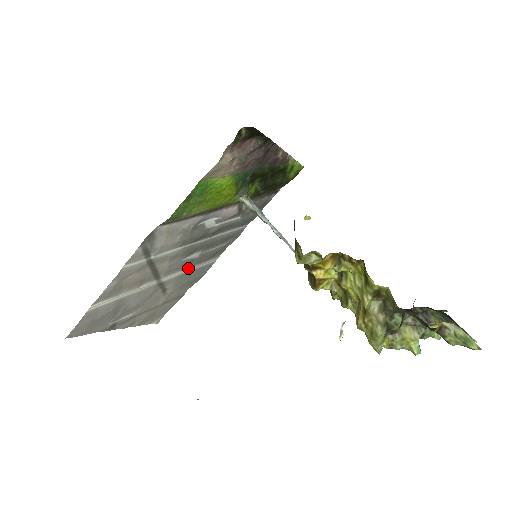
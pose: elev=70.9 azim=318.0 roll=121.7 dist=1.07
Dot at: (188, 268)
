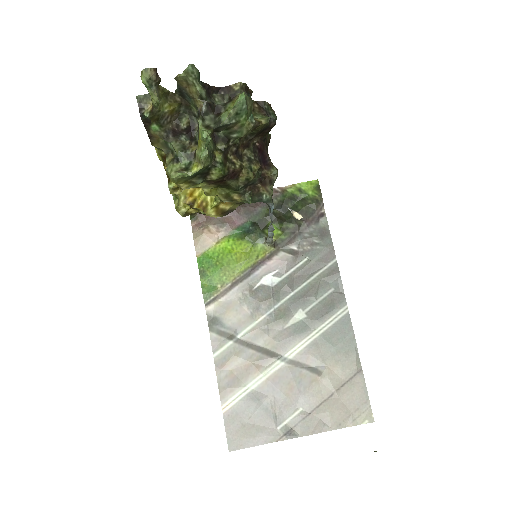
Dot at: (312, 334)
